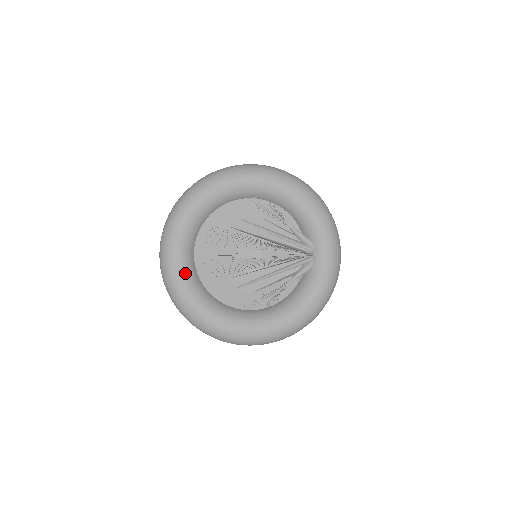
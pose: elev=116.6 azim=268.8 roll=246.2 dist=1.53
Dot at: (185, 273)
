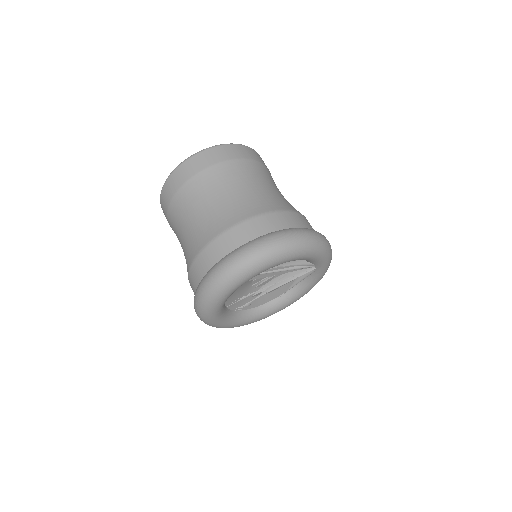
Dot at: (228, 321)
